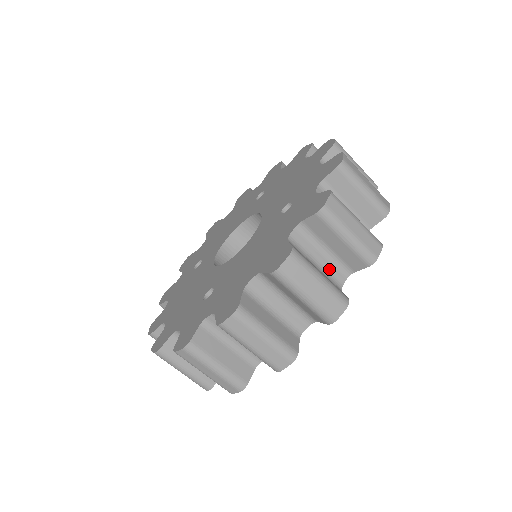
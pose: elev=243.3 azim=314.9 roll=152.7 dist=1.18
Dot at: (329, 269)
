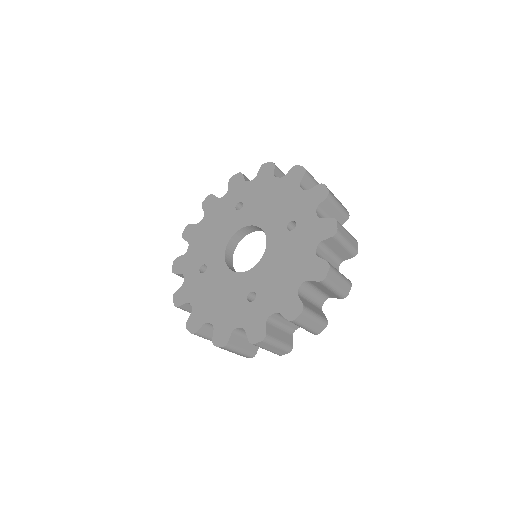
Dot at: (332, 264)
